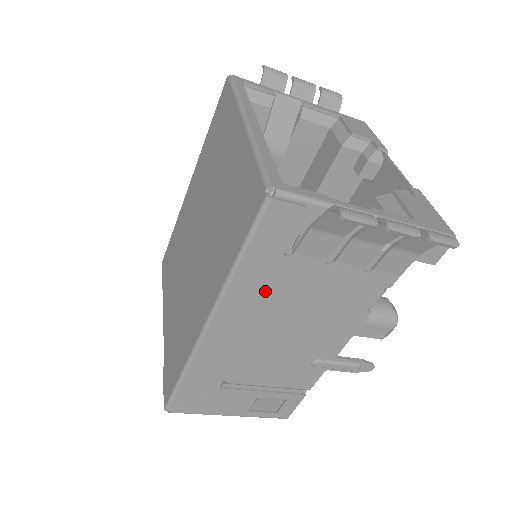
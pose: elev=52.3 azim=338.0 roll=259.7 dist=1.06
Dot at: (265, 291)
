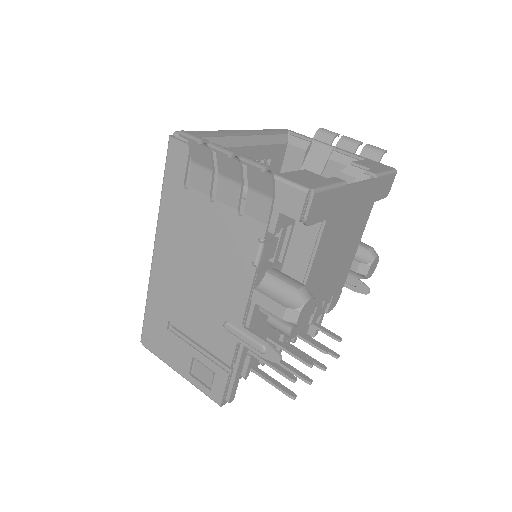
Dot at: (179, 222)
